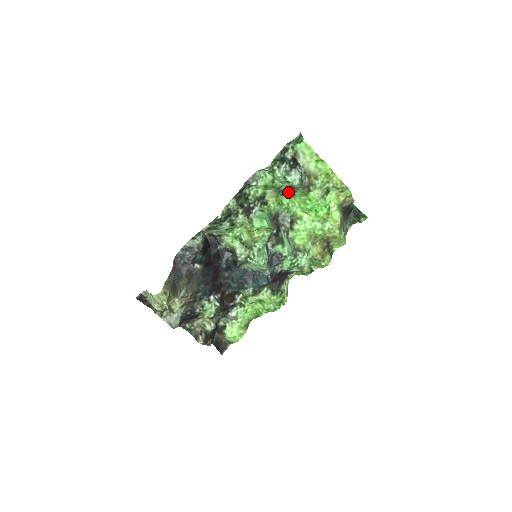
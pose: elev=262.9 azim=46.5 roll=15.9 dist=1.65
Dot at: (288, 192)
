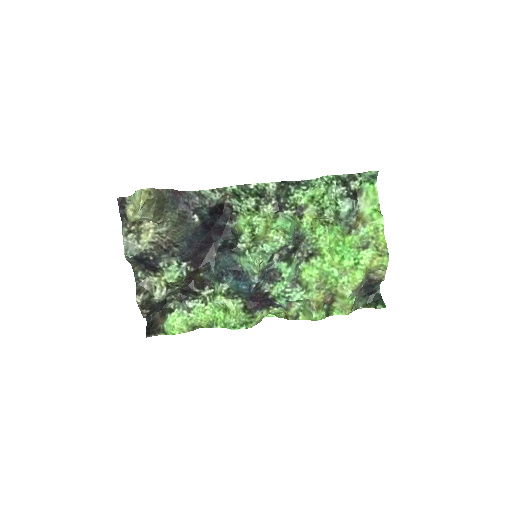
Dot at: (328, 221)
